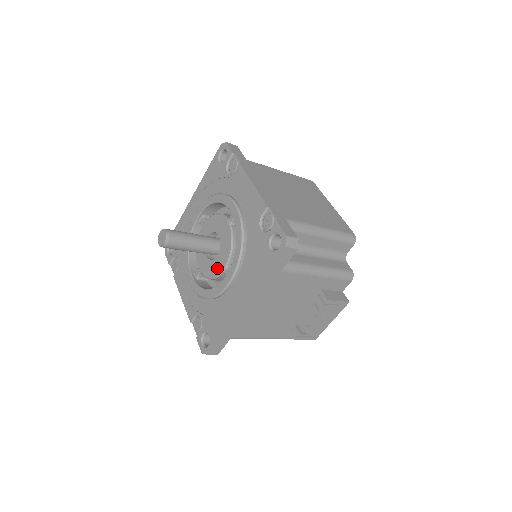
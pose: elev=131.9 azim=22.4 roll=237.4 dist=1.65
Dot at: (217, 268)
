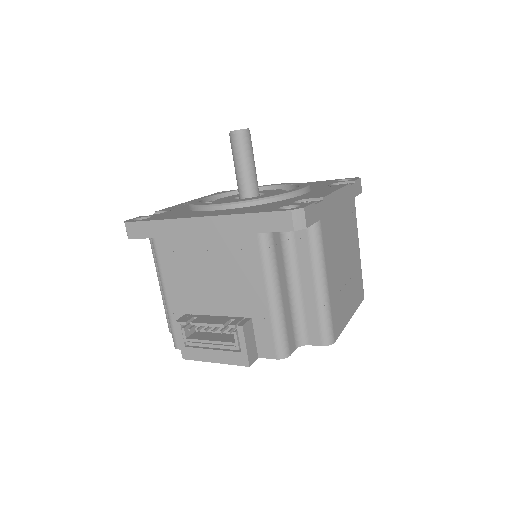
Dot at: occluded
